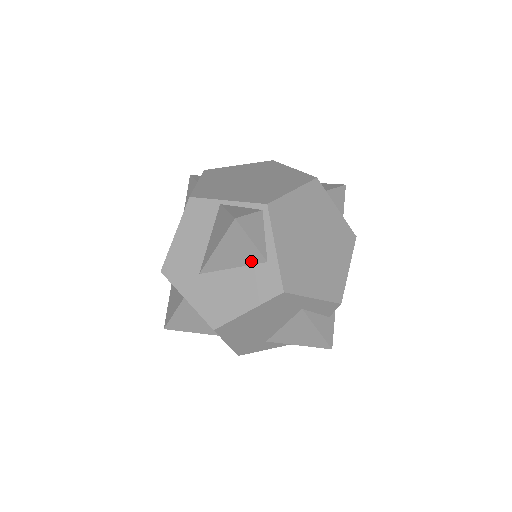
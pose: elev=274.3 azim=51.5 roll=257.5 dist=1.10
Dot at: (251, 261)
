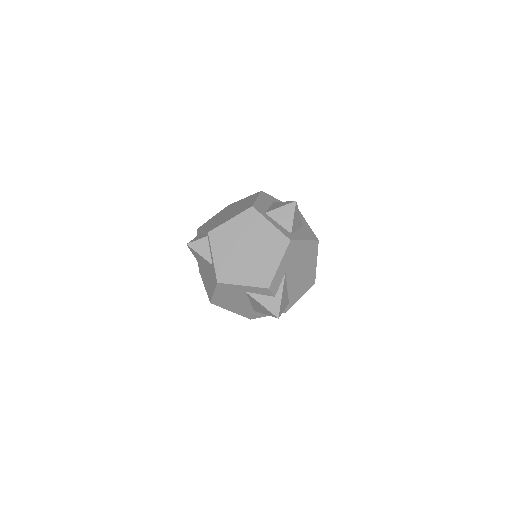
Dot at: (209, 265)
